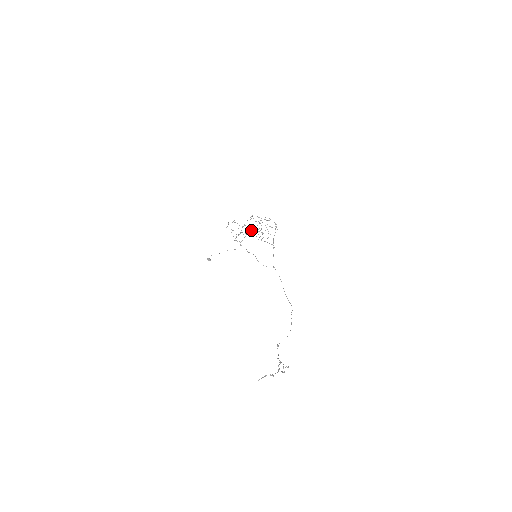
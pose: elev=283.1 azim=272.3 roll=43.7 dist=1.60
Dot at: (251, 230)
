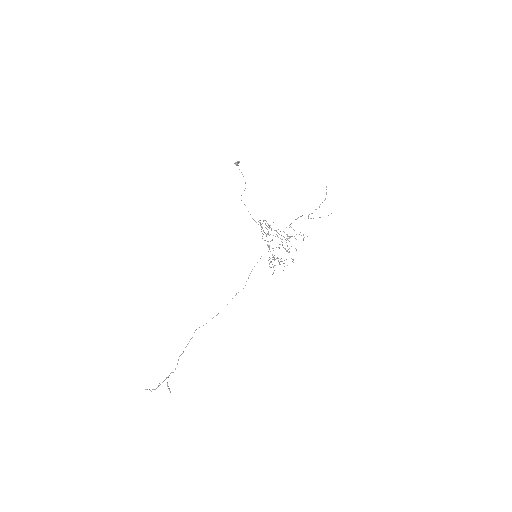
Dot at: (273, 248)
